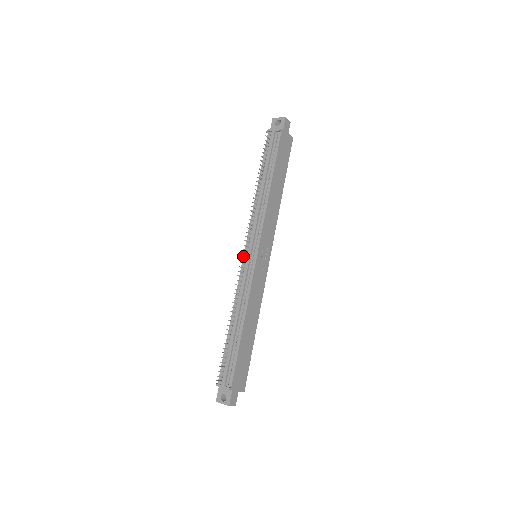
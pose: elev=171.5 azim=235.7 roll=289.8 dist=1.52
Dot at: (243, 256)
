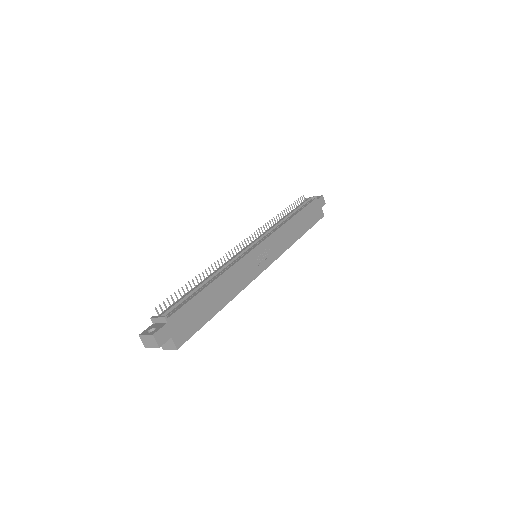
Dot at: occluded
